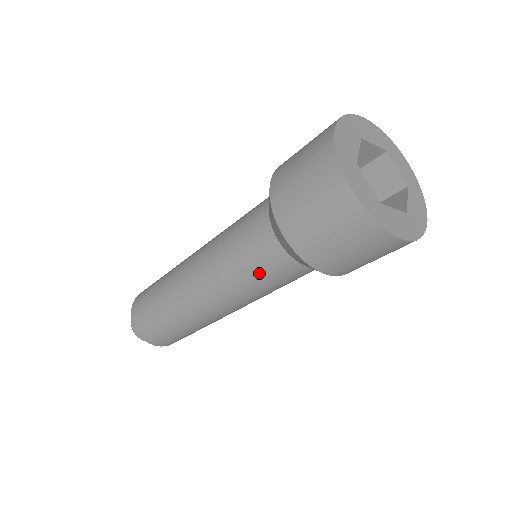
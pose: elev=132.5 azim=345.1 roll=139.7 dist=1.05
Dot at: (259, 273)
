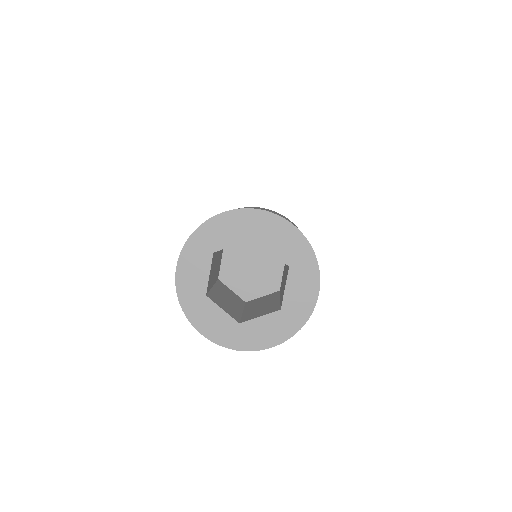
Dot at: occluded
